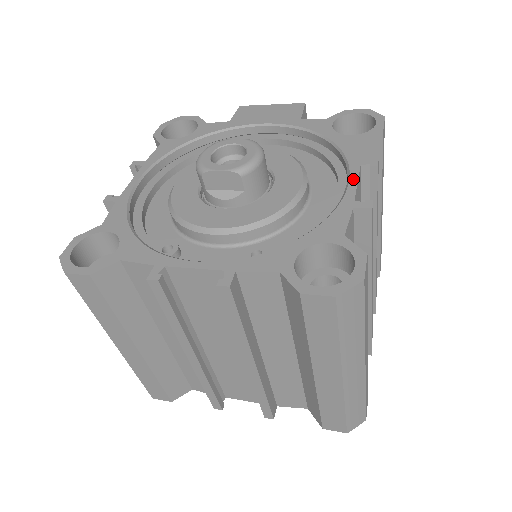
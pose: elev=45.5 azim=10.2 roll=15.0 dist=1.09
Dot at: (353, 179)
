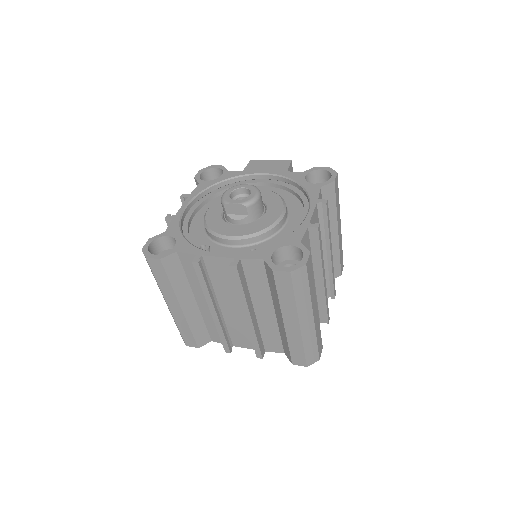
Dot at: (311, 211)
